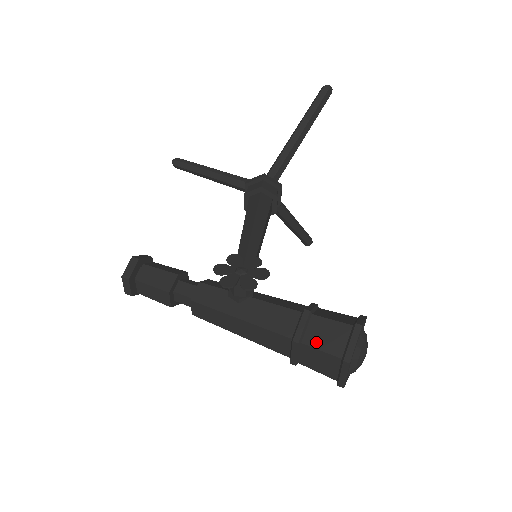
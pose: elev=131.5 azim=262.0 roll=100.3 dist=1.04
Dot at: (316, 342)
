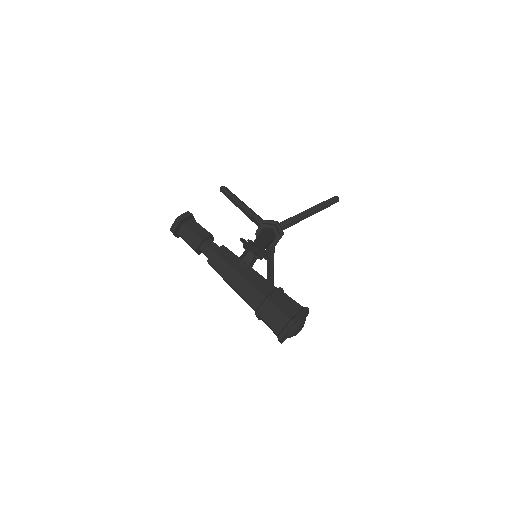
Dot at: (280, 305)
